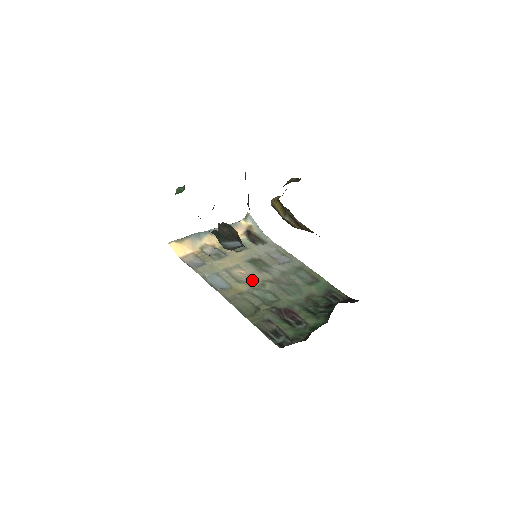
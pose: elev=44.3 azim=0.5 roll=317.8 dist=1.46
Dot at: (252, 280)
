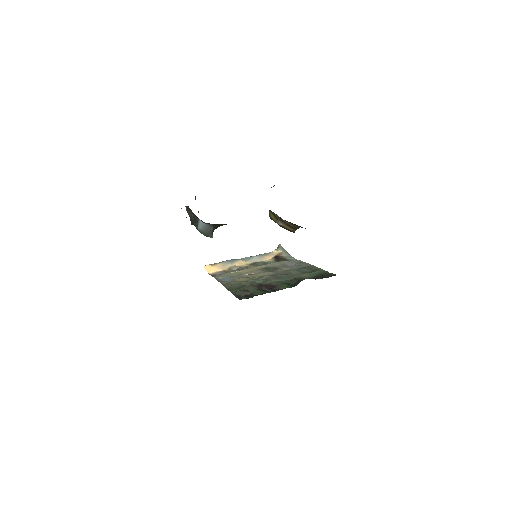
Dot at: (255, 276)
